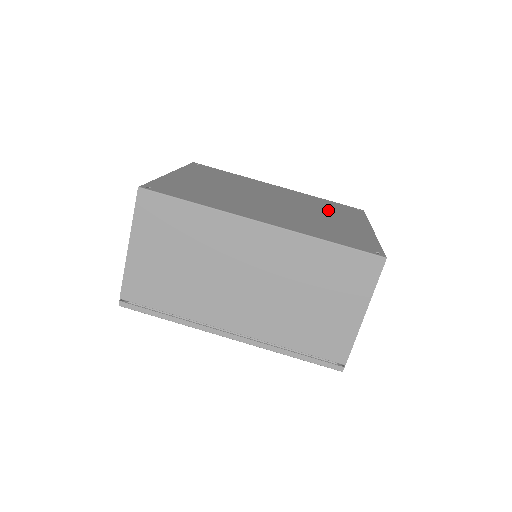
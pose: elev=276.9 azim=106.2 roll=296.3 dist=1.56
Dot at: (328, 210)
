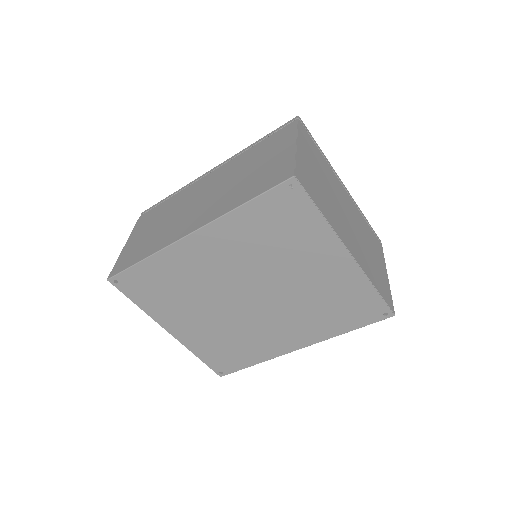
Dot at: (285, 252)
